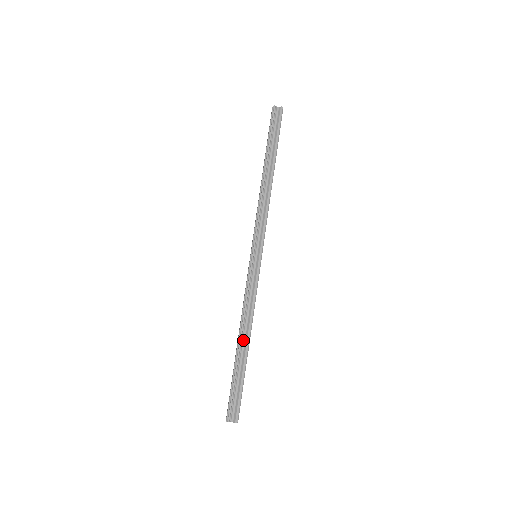
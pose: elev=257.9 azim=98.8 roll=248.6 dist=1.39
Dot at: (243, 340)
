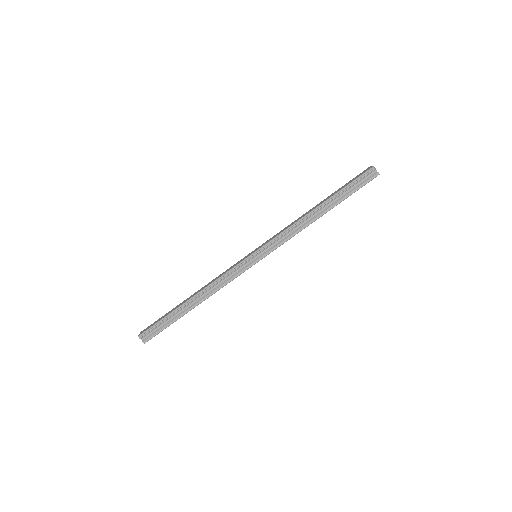
Dot at: (195, 300)
